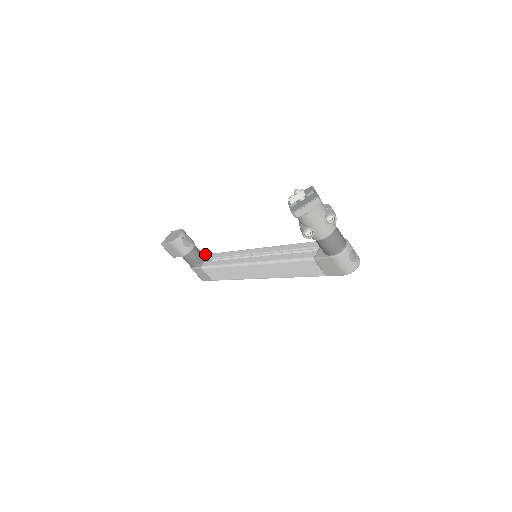
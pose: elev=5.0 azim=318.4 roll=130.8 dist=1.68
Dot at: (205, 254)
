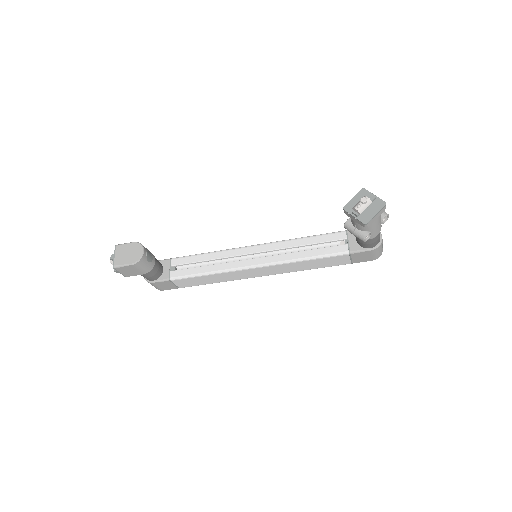
Dot at: (160, 260)
